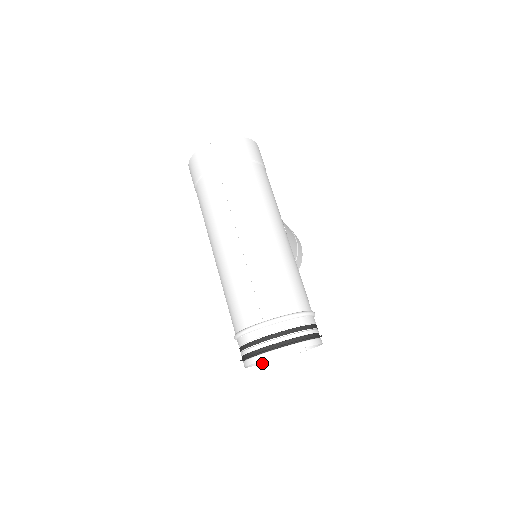
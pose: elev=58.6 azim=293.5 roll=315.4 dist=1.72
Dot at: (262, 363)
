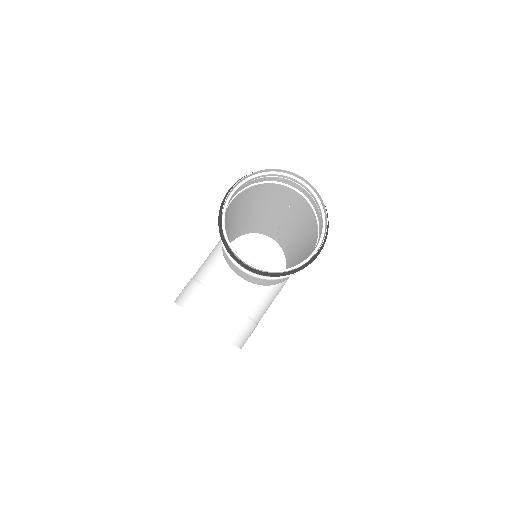
Dot at: (222, 223)
